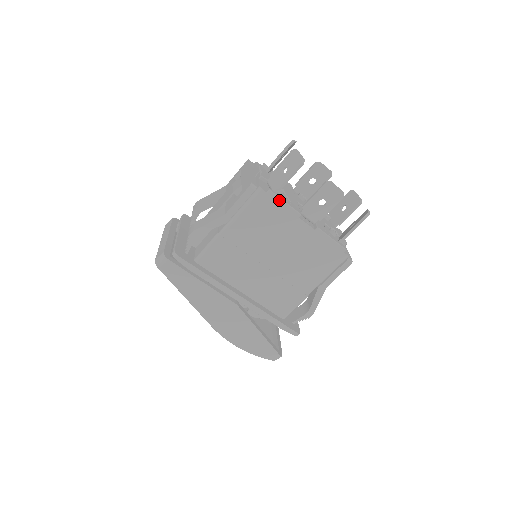
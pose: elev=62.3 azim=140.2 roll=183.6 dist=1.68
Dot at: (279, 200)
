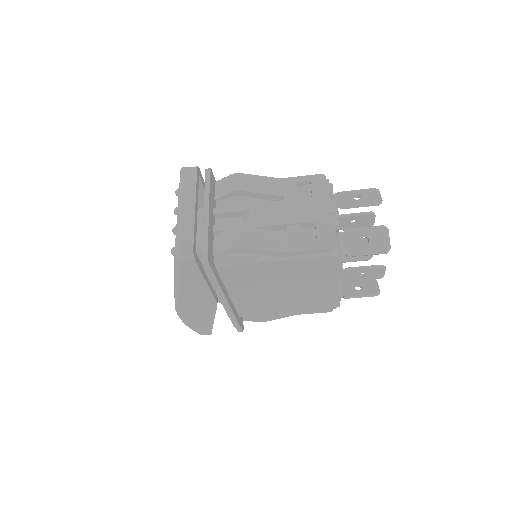
Dot at: (340, 266)
